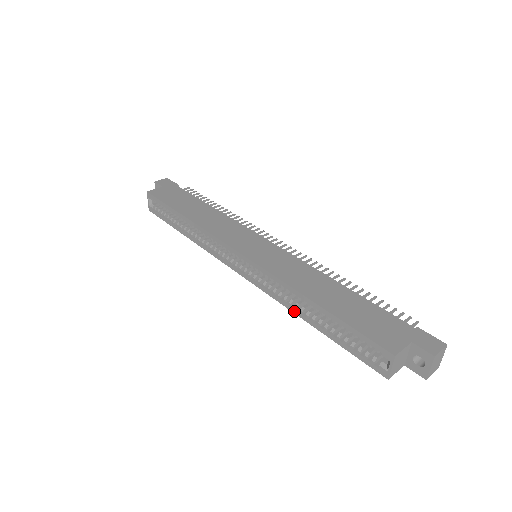
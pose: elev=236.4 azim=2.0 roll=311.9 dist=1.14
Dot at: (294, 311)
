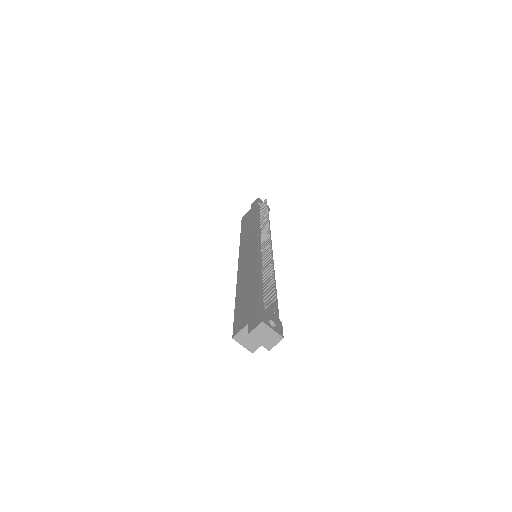
Dot at: occluded
